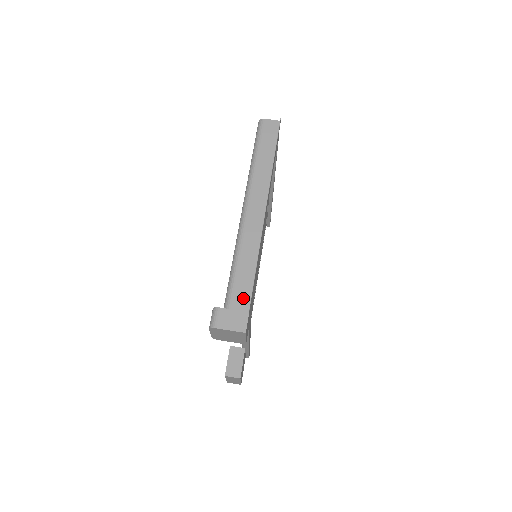
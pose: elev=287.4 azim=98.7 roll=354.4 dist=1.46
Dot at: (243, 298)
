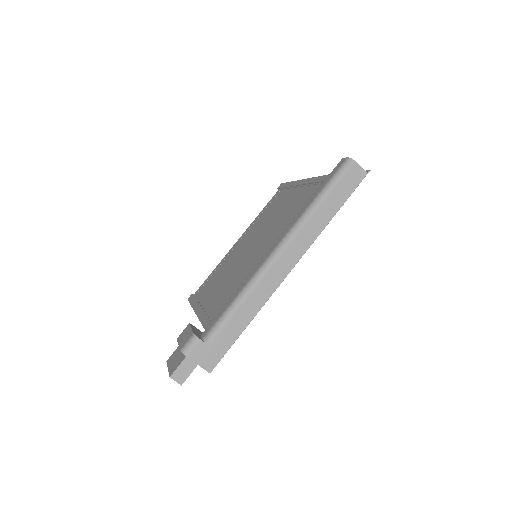
Dot at: (226, 341)
